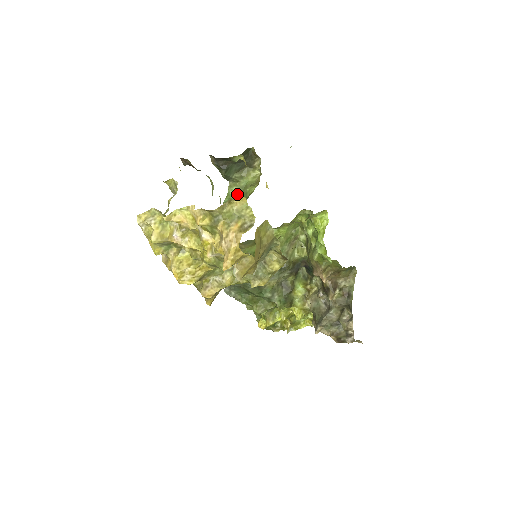
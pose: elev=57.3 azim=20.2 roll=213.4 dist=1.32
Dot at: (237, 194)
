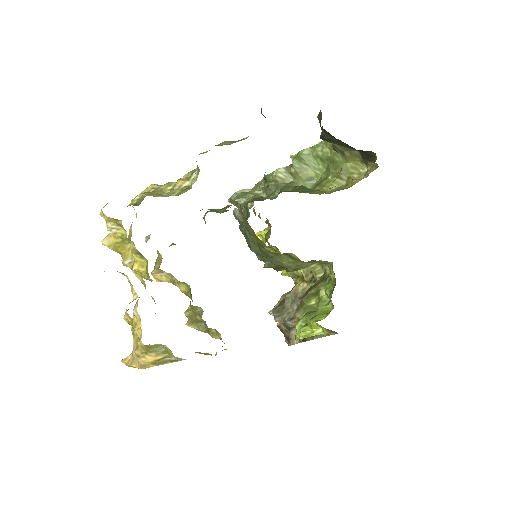
Dot at: (322, 160)
